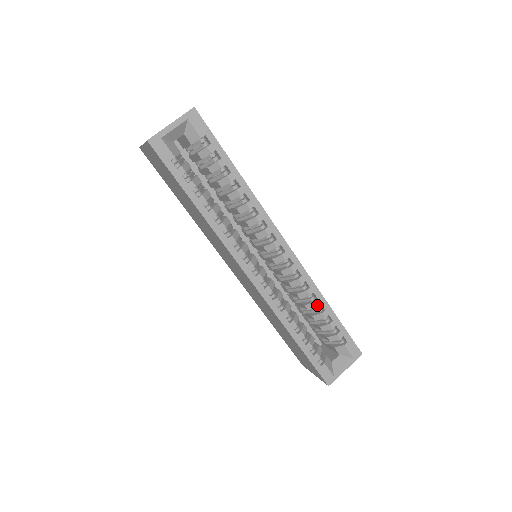
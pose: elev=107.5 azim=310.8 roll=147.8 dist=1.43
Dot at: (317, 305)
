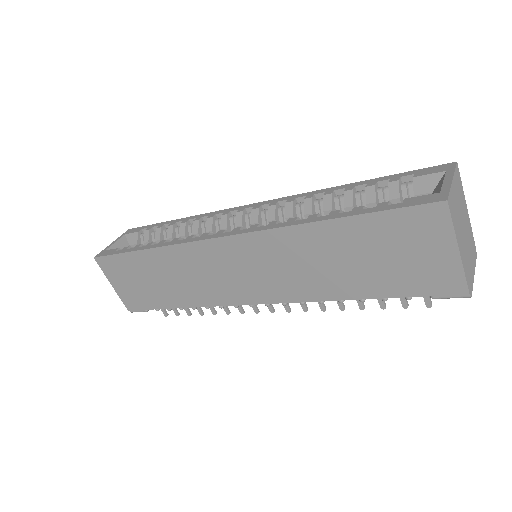
Dot at: (330, 194)
